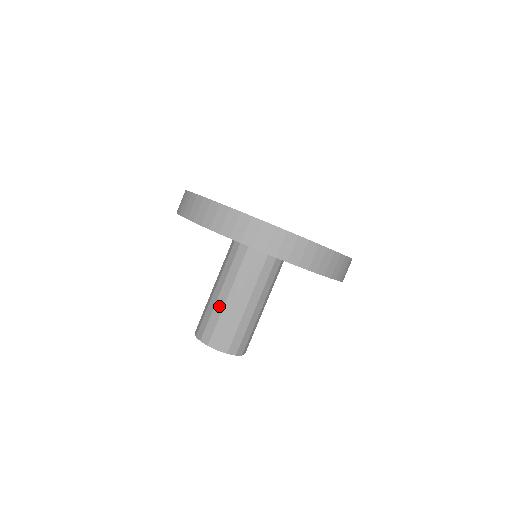
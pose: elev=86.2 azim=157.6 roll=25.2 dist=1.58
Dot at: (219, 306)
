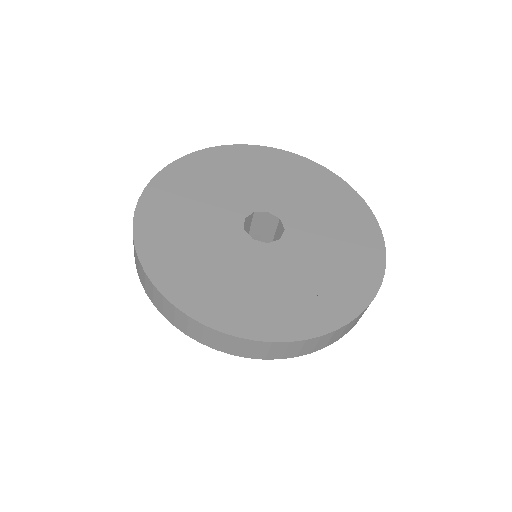
Dot at: occluded
